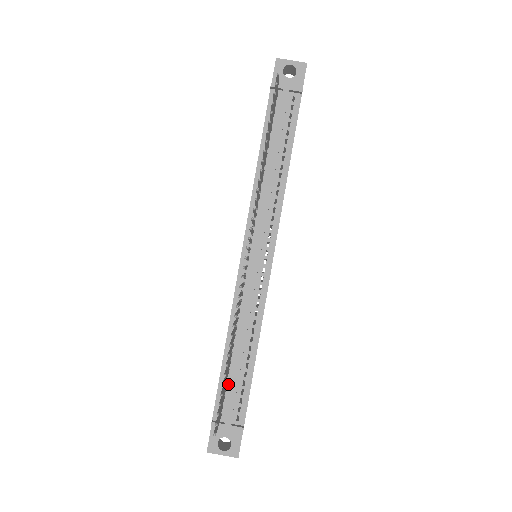
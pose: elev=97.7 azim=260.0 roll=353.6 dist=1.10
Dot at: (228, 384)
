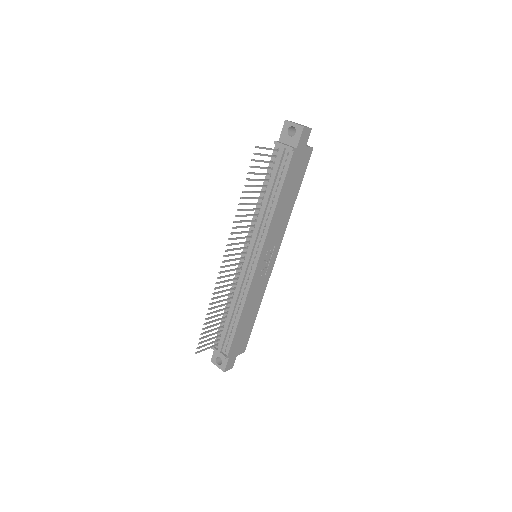
Dot at: (224, 329)
